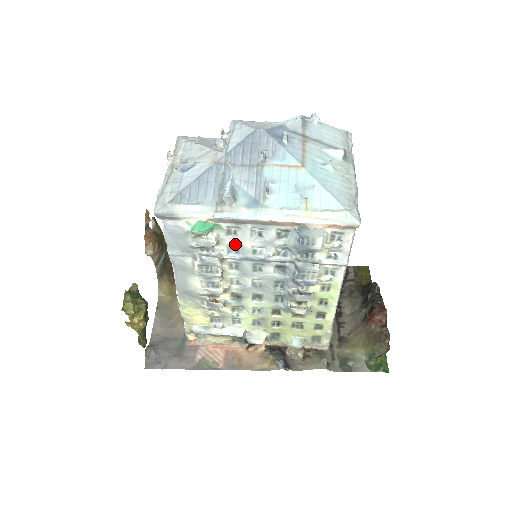
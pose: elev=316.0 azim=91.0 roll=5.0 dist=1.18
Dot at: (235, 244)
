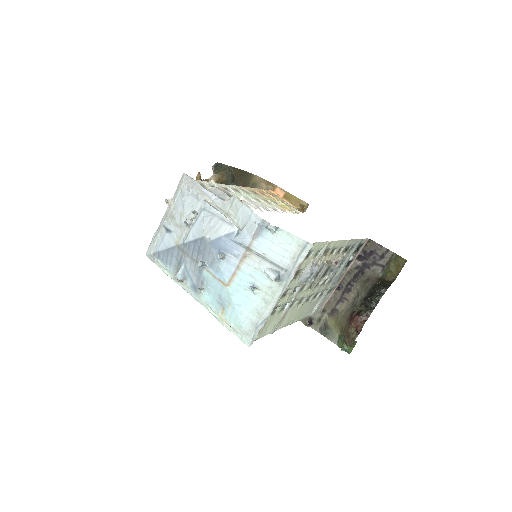
Dot at: occluded
